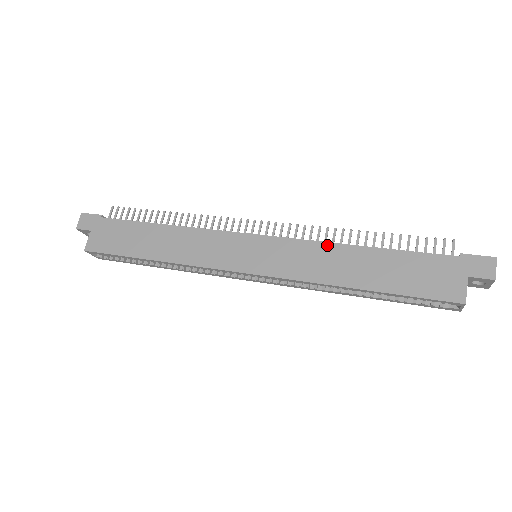
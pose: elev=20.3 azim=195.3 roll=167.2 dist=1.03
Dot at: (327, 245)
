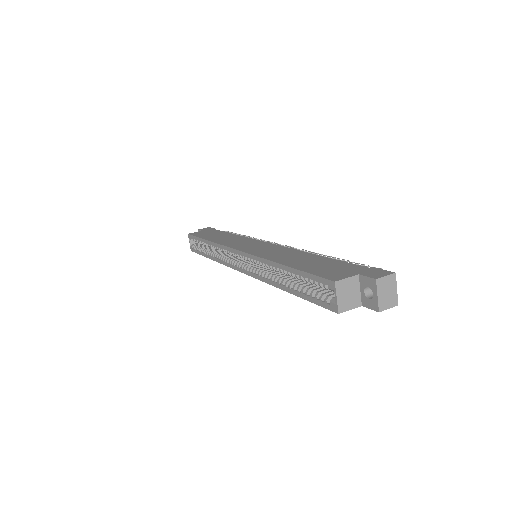
Dot at: (296, 250)
